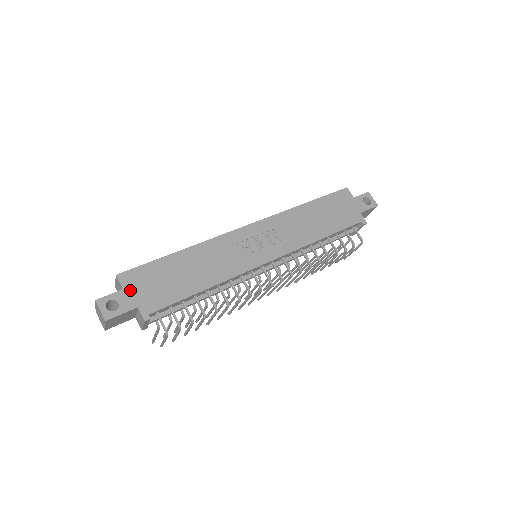
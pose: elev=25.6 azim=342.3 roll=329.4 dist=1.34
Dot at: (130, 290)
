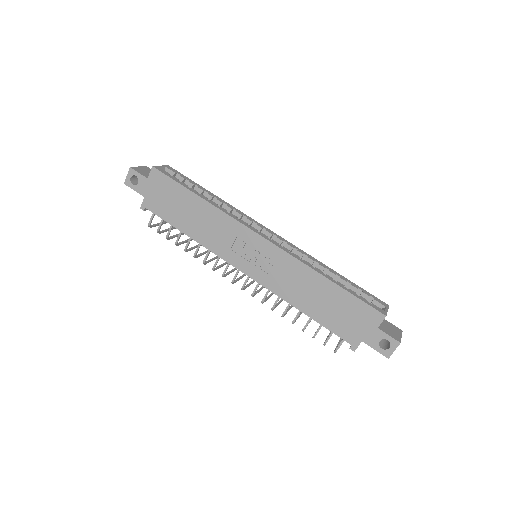
Dot at: (150, 184)
